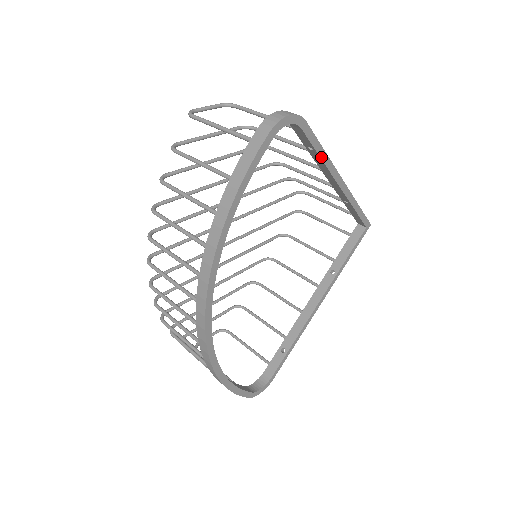
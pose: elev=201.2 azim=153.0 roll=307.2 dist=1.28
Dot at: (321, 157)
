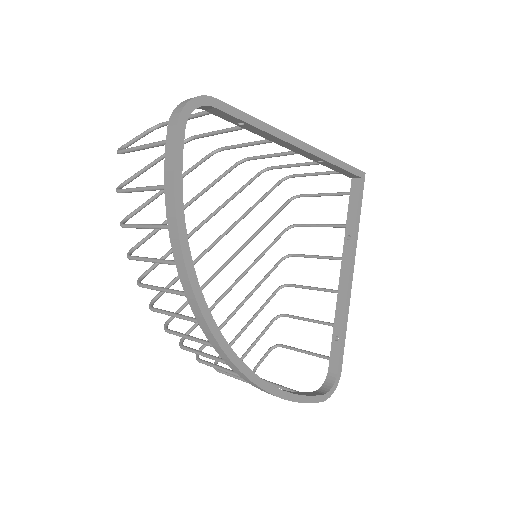
Dot at: (257, 127)
